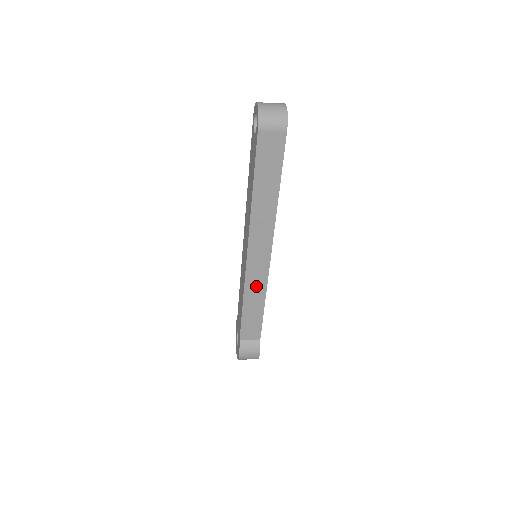
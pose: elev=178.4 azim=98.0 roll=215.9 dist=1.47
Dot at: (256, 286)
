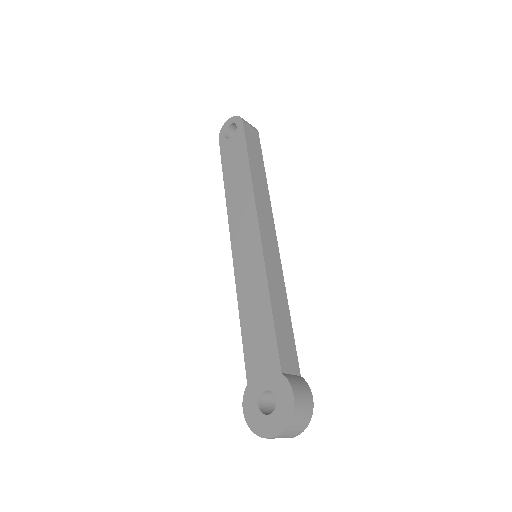
Dot at: (275, 276)
